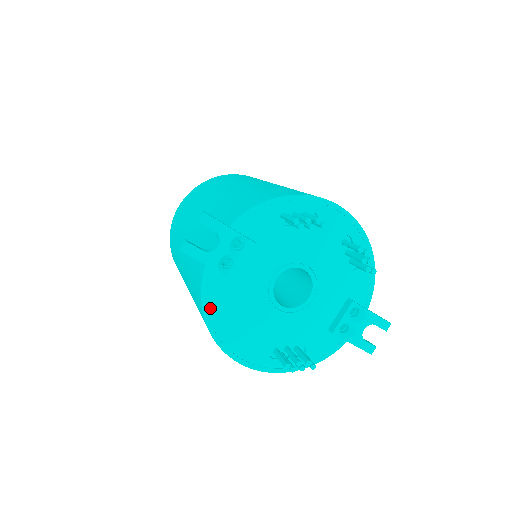
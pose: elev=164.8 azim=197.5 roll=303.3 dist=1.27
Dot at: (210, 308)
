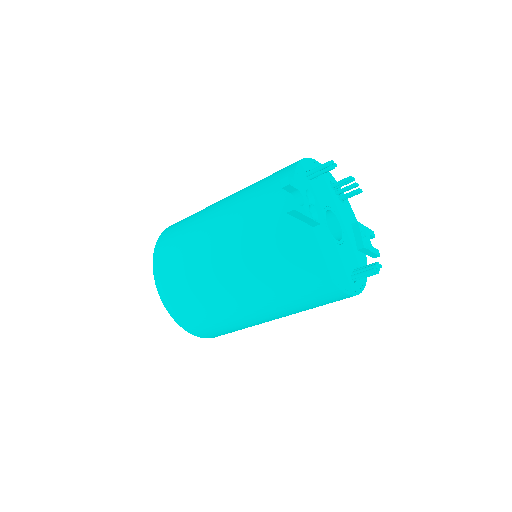
Dot at: (318, 255)
